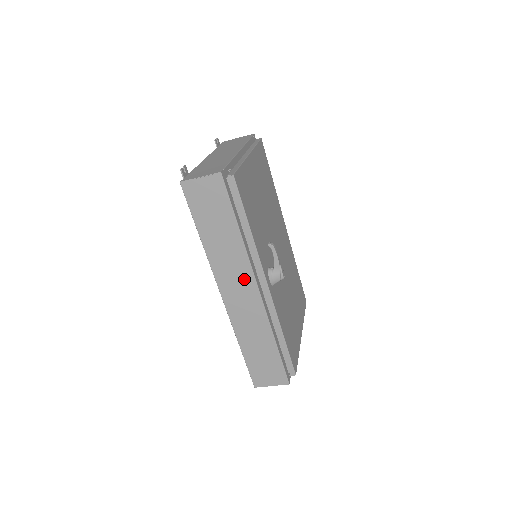
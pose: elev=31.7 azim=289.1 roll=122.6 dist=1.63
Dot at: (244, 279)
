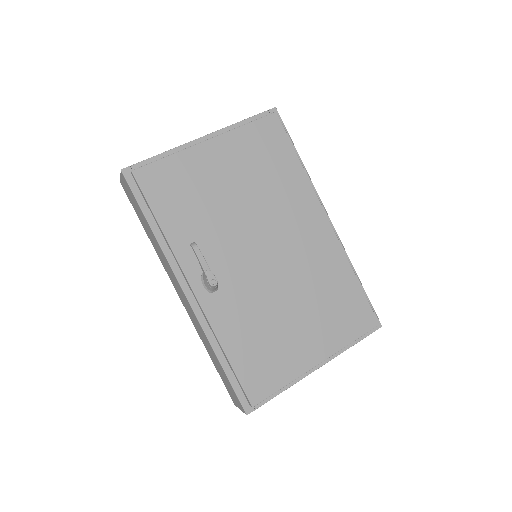
Dot at: (176, 281)
